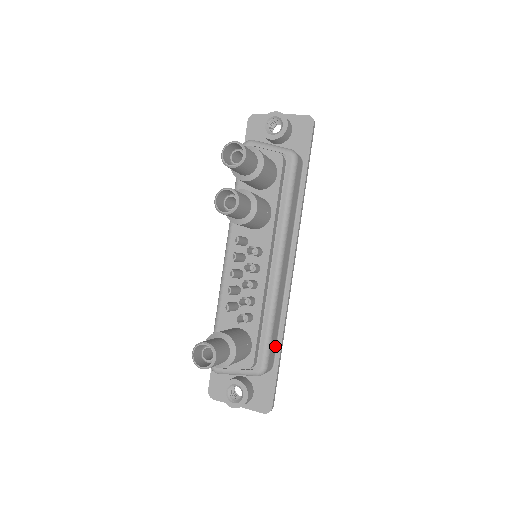
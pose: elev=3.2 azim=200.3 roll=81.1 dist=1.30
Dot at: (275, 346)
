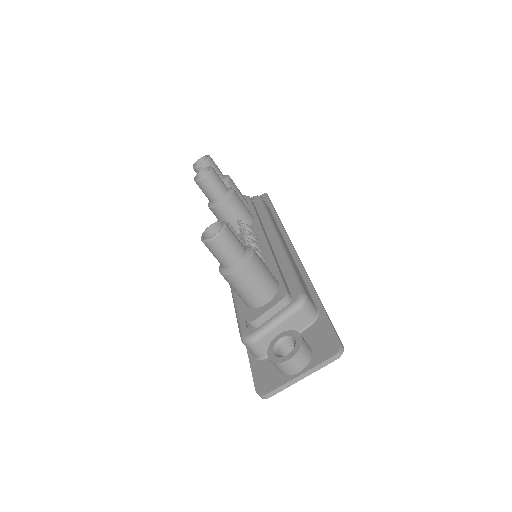
Dot at: (309, 295)
